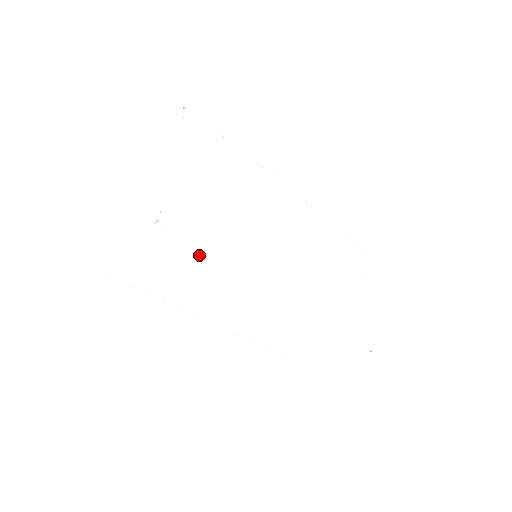
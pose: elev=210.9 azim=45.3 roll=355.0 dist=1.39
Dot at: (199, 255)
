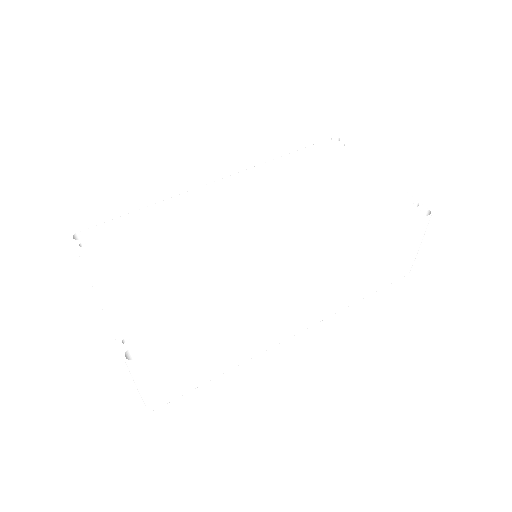
Dot at: (185, 335)
